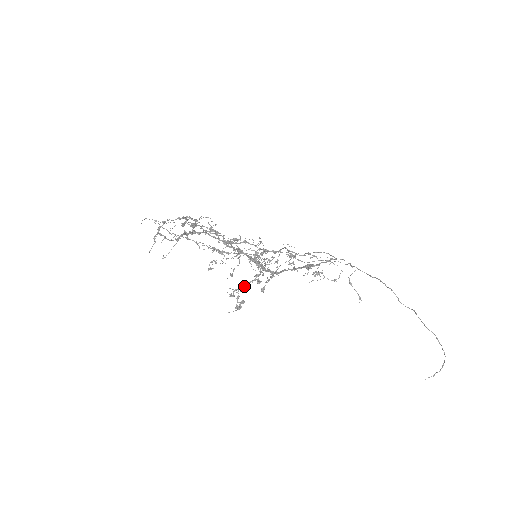
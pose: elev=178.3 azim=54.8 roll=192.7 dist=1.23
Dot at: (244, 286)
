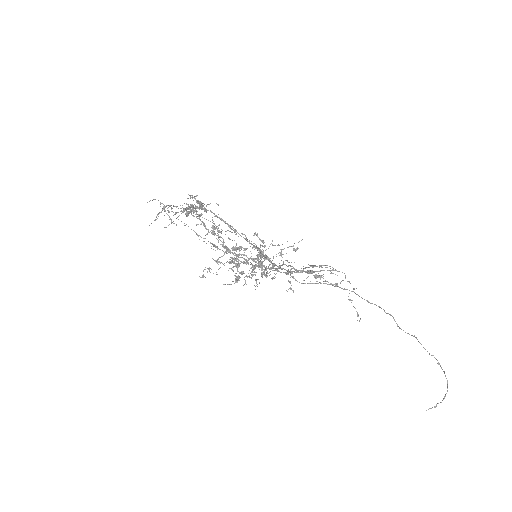
Dot at: (245, 260)
